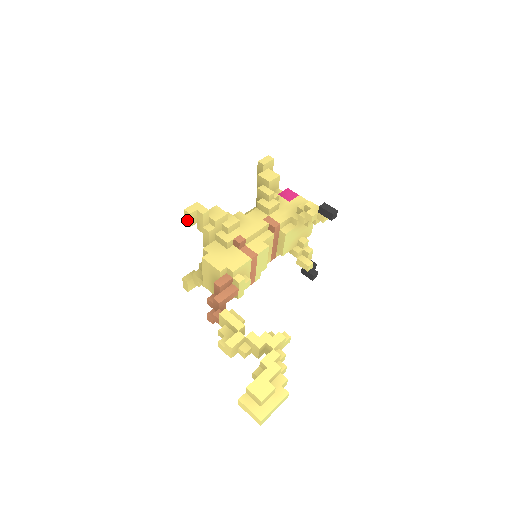
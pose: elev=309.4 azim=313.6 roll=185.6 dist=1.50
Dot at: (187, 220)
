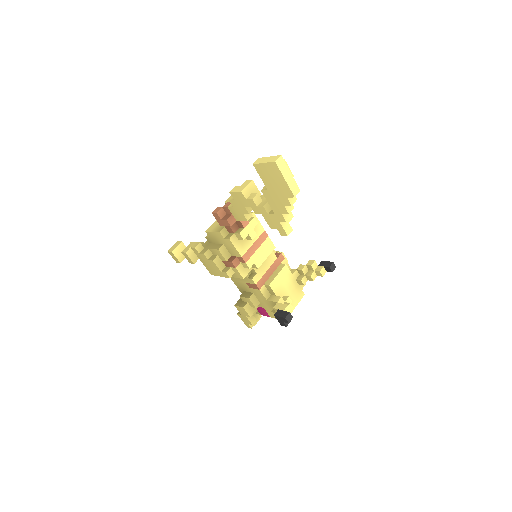
Dot at: occluded
